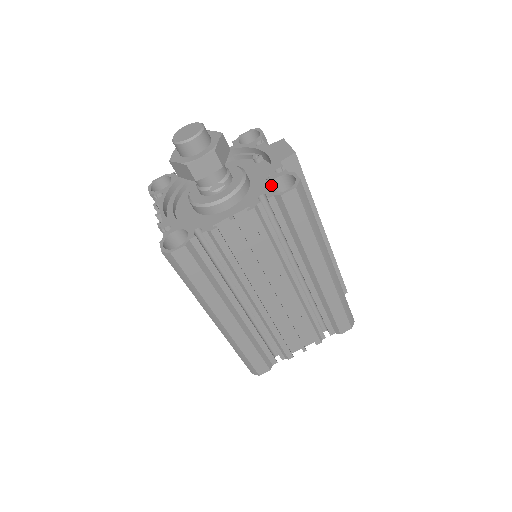
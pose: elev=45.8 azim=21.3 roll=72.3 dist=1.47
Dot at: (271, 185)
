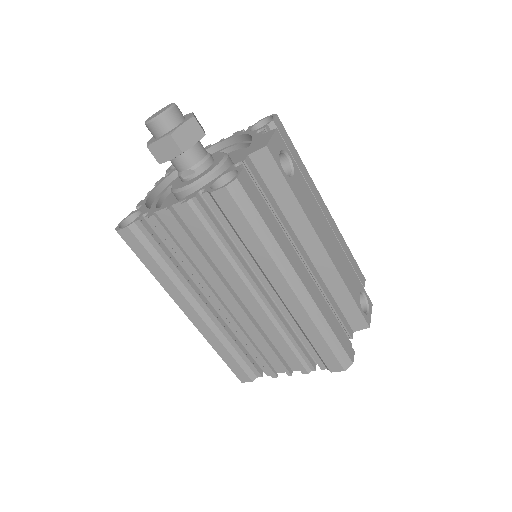
Dot at: (221, 180)
